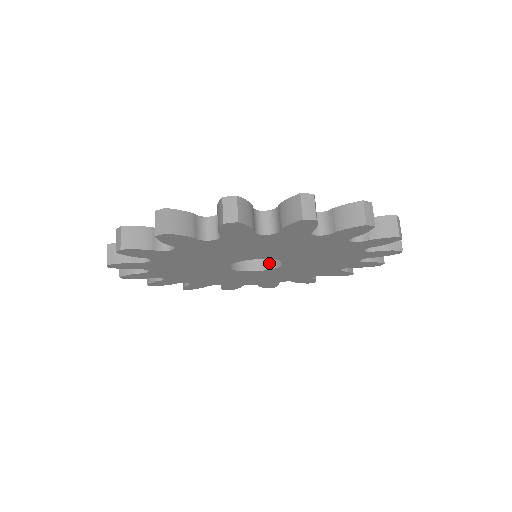
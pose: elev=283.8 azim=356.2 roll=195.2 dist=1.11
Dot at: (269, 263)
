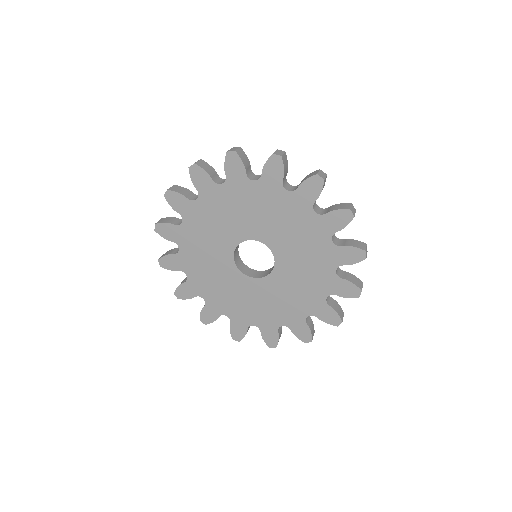
Dot at: (252, 274)
